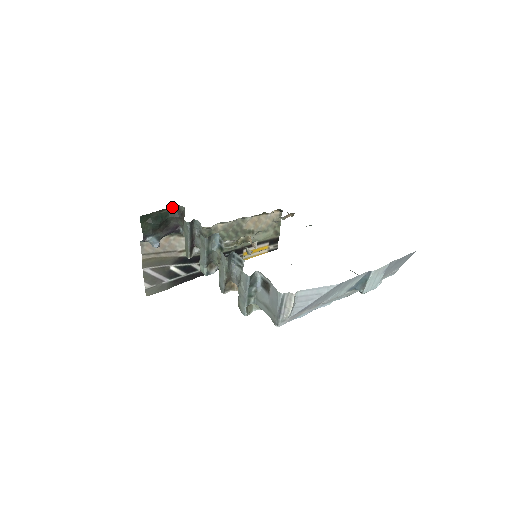
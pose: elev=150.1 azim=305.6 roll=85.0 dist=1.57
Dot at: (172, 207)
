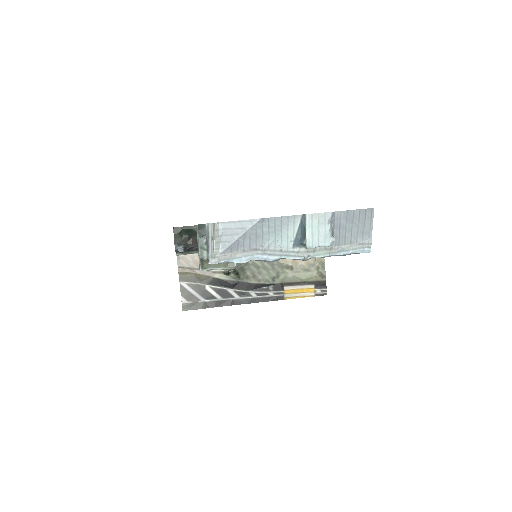
Dot at: occluded
